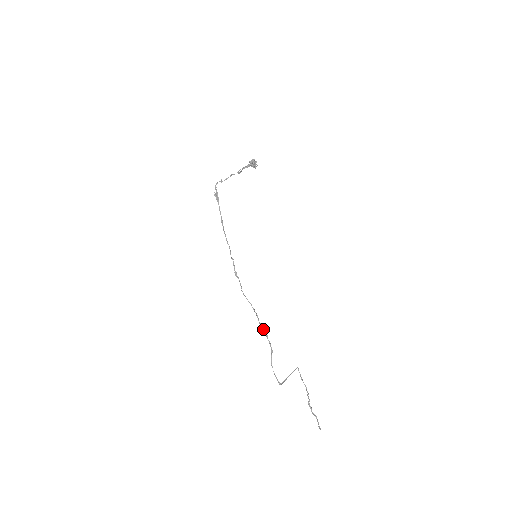
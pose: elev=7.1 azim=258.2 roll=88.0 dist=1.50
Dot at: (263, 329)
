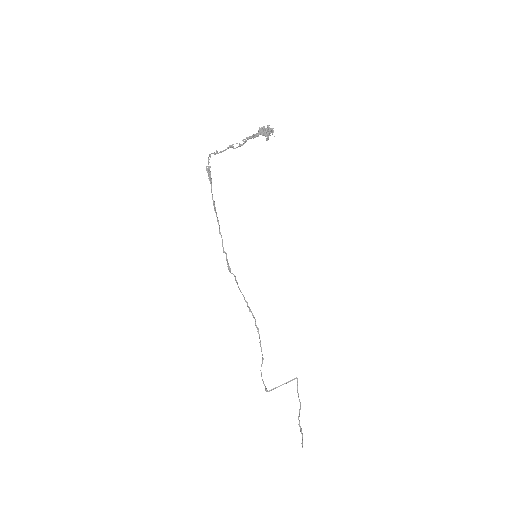
Dot at: (258, 333)
